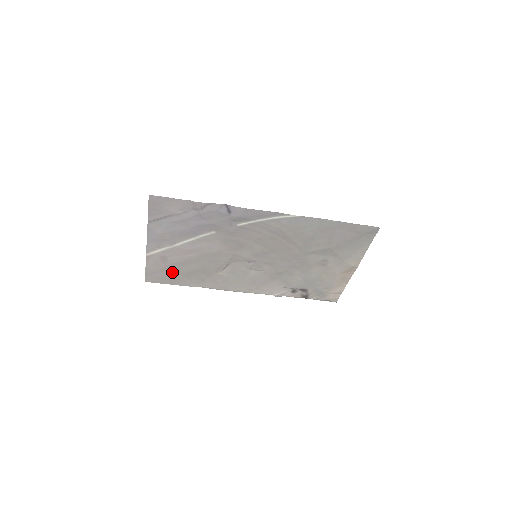
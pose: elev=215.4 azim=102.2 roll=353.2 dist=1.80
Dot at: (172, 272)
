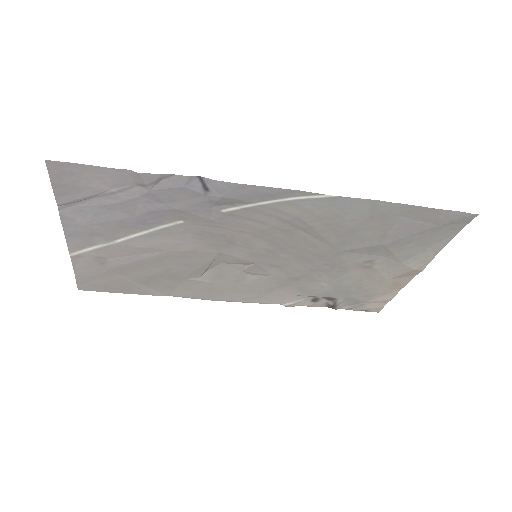
Dot at: (119, 278)
